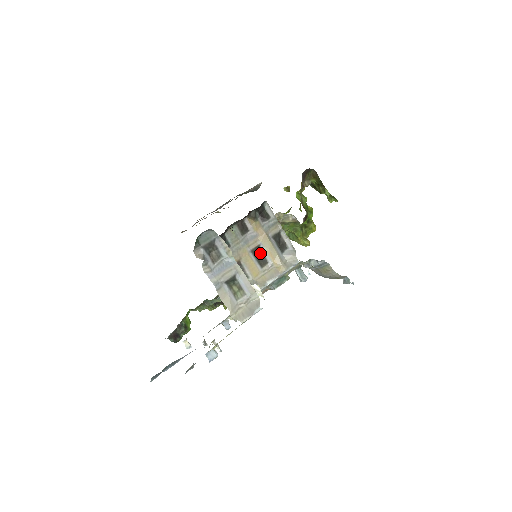
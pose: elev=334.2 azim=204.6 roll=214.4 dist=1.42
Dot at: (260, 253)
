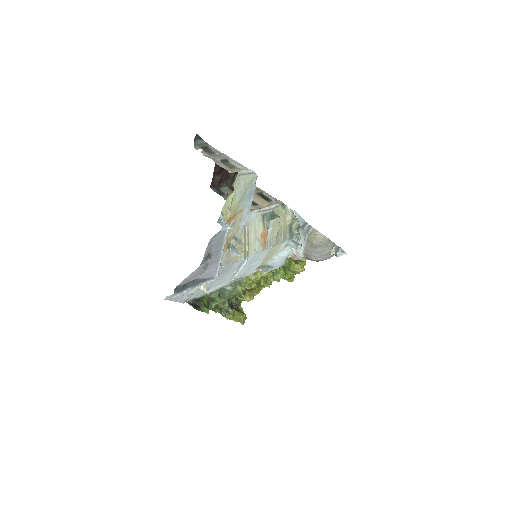
Dot at: occluded
